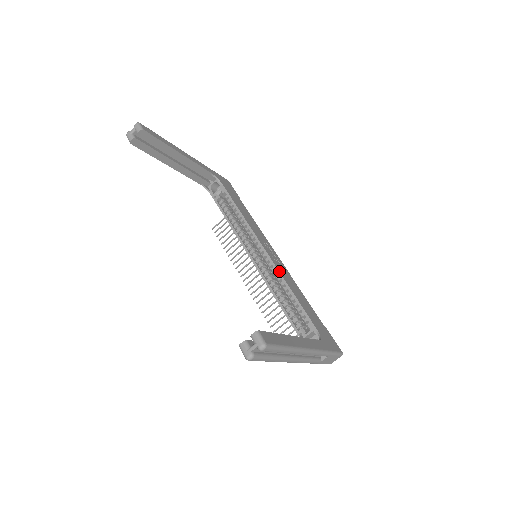
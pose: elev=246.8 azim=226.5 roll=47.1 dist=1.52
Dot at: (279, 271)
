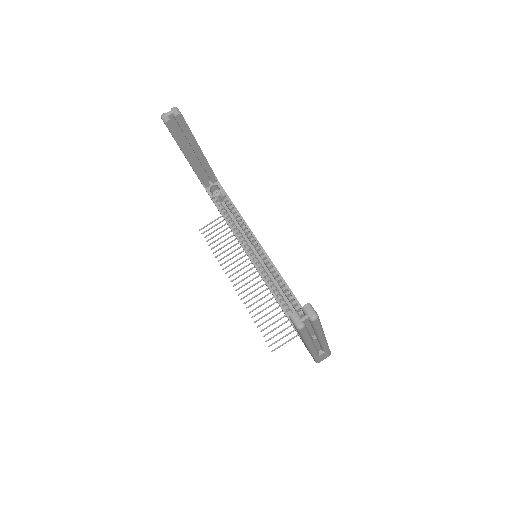
Dot at: occluded
